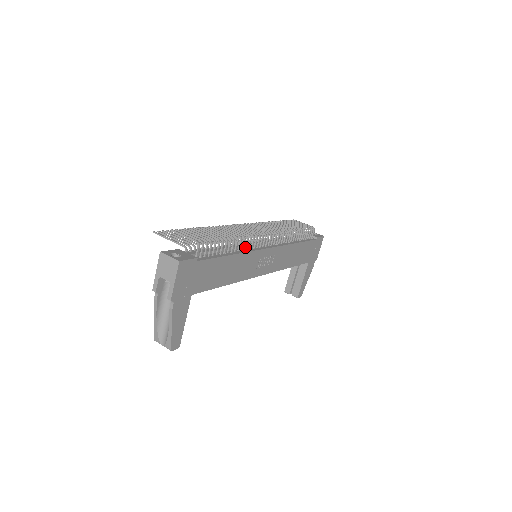
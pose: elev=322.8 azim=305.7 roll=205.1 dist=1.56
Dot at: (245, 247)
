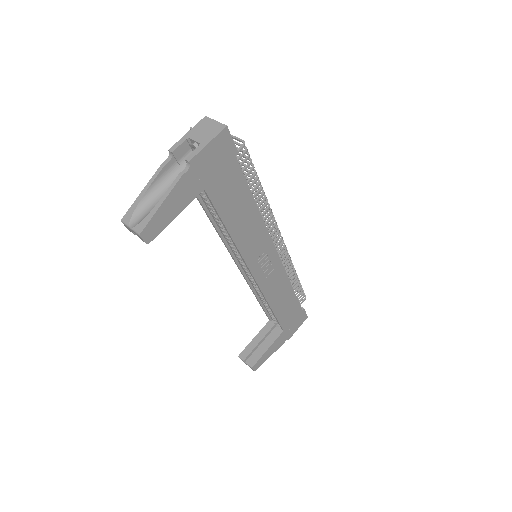
Dot at: (263, 219)
